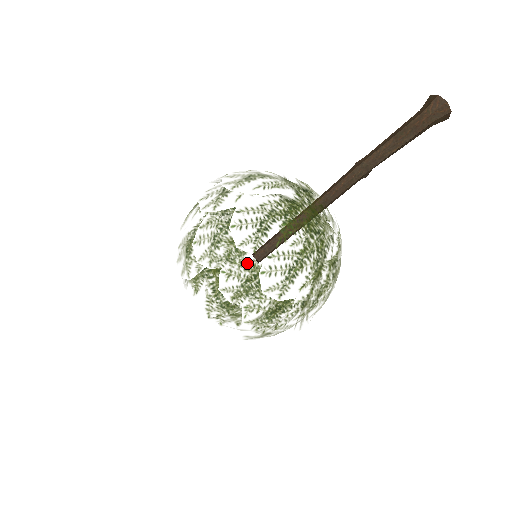
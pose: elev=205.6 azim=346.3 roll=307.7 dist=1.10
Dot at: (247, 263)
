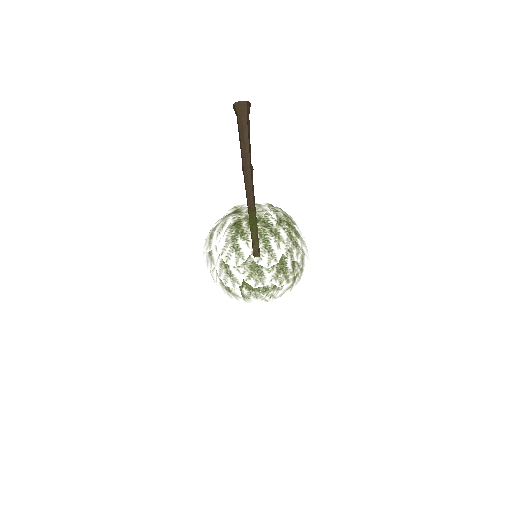
Dot at: (248, 266)
